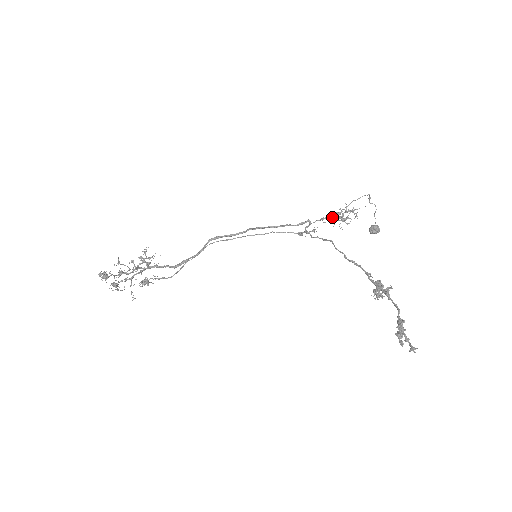
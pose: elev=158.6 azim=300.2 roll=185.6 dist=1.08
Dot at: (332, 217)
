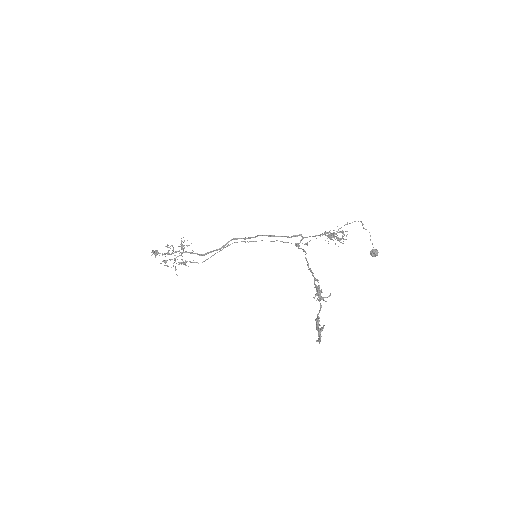
Dot at: (326, 235)
